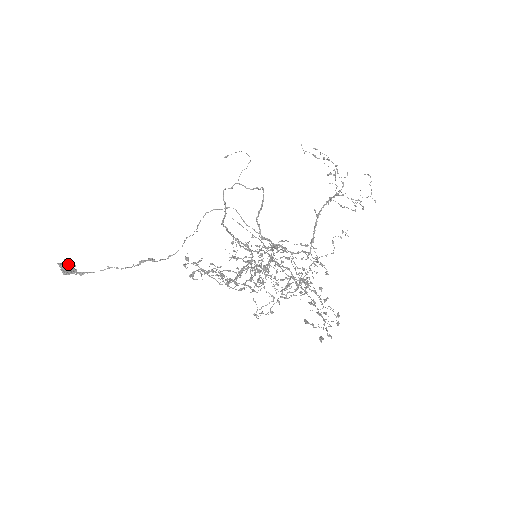
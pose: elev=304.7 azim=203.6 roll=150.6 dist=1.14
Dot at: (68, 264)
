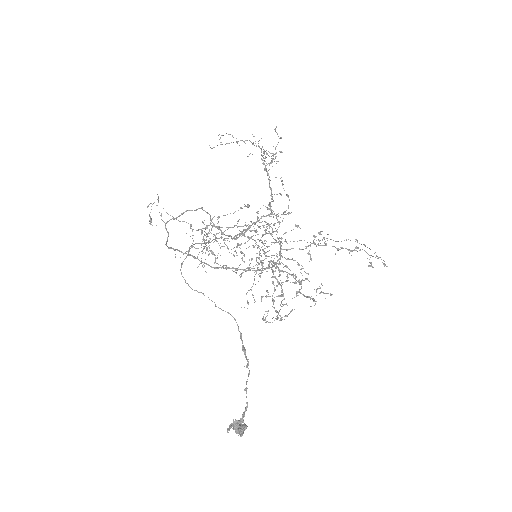
Dot at: (241, 427)
